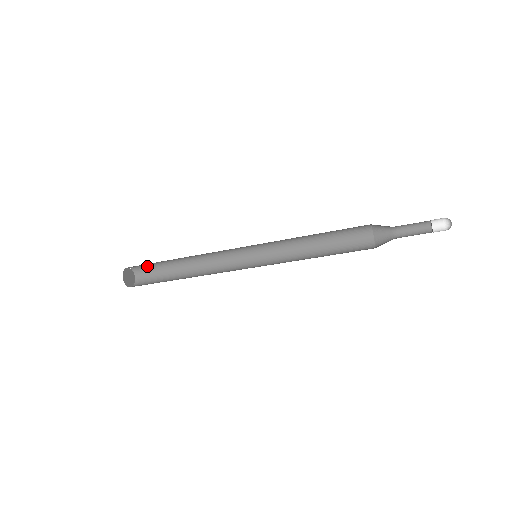
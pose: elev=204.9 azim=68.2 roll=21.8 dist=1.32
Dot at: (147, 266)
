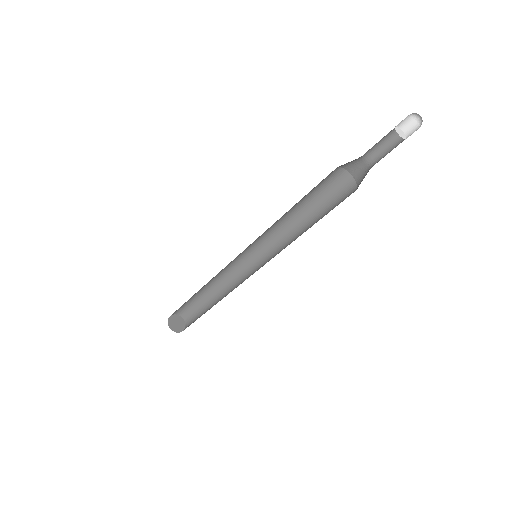
Dot at: (187, 307)
